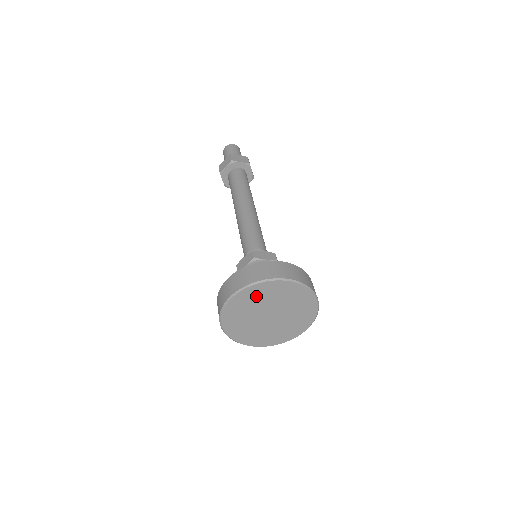
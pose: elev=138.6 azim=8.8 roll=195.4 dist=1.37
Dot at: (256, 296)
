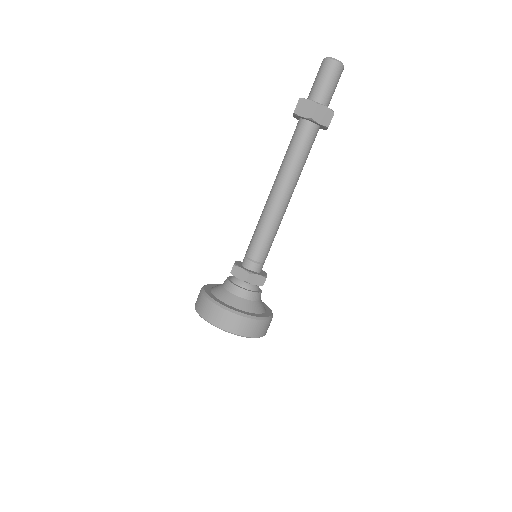
Dot at: occluded
